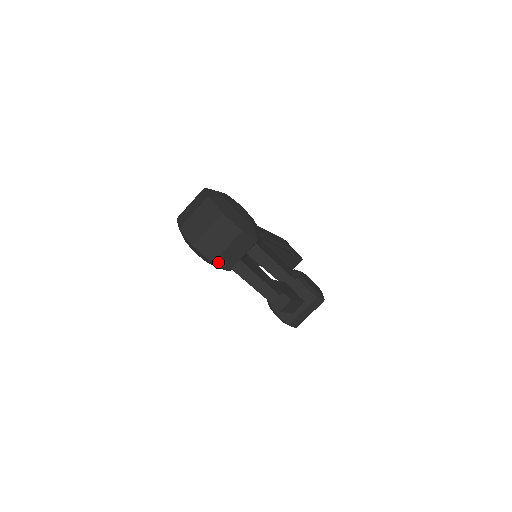
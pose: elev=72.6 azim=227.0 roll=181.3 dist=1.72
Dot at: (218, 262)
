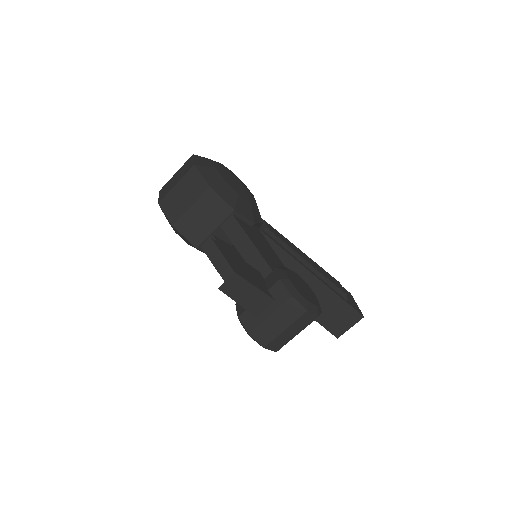
Dot at: (181, 228)
